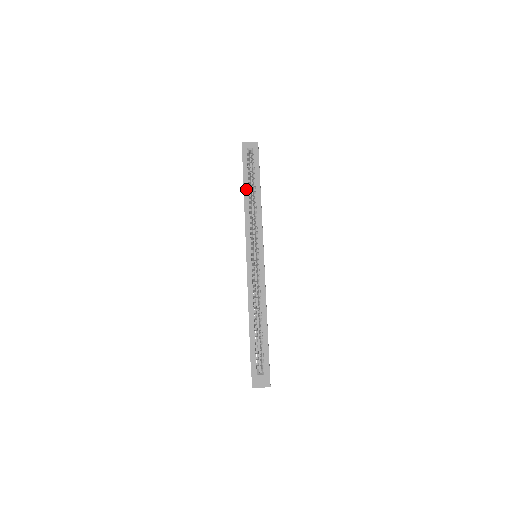
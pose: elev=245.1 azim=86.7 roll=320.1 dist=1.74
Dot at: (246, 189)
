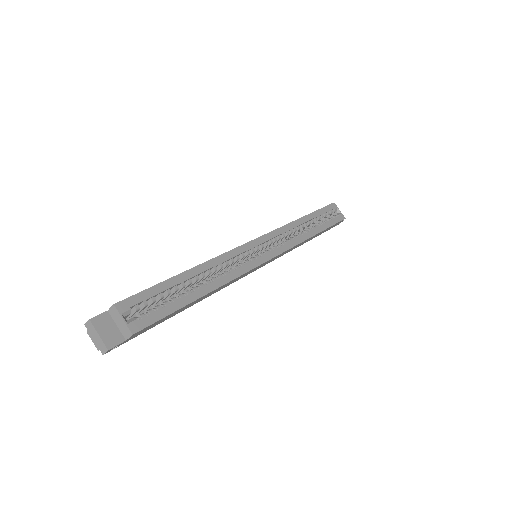
Dot at: (309, 217)
